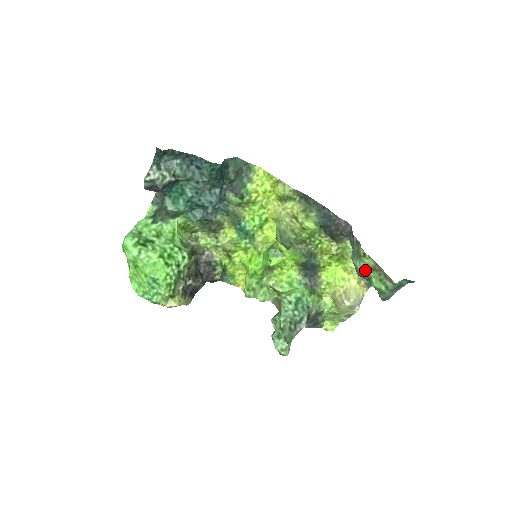
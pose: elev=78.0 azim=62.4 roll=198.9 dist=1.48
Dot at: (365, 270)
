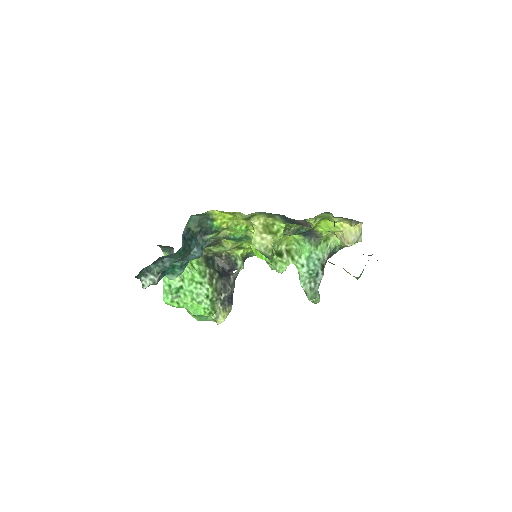
Dot at: occluded
